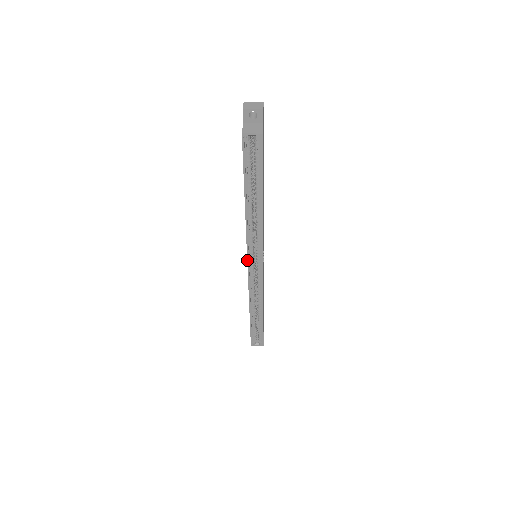
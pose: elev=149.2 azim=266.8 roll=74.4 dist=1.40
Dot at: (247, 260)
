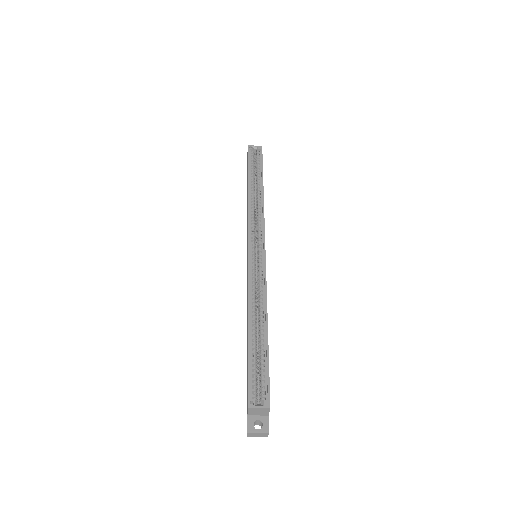
Dot at: (248, 241)
